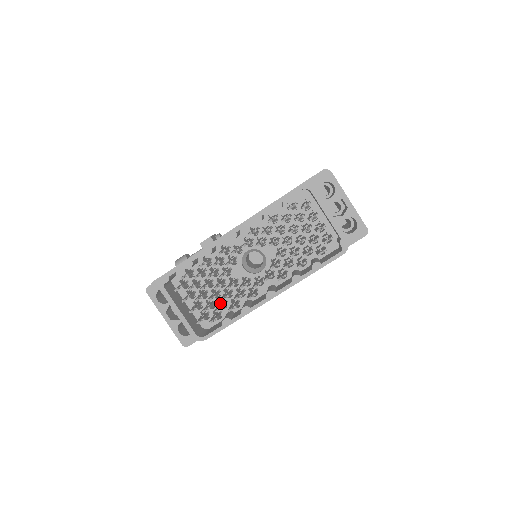
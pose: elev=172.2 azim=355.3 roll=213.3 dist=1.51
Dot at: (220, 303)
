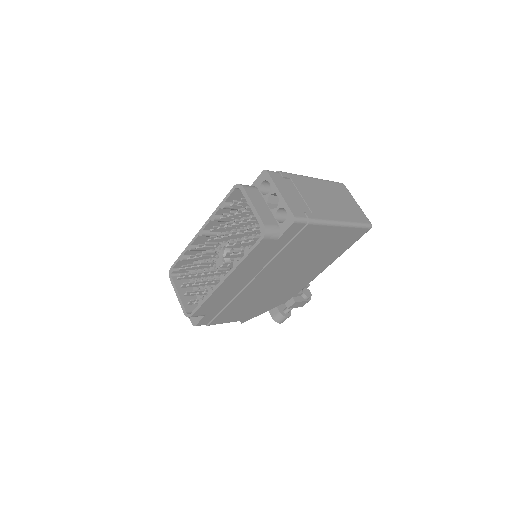
Dot at: occluded
